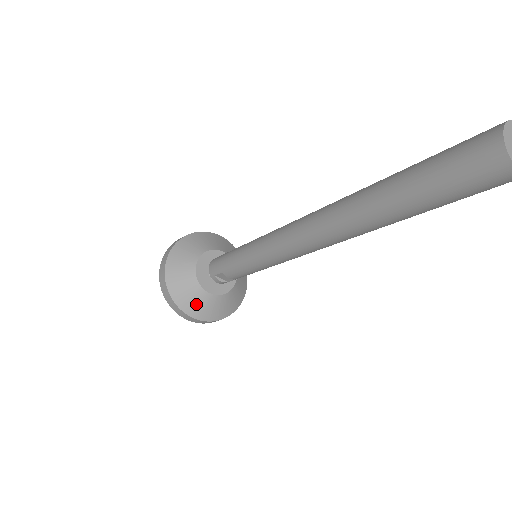
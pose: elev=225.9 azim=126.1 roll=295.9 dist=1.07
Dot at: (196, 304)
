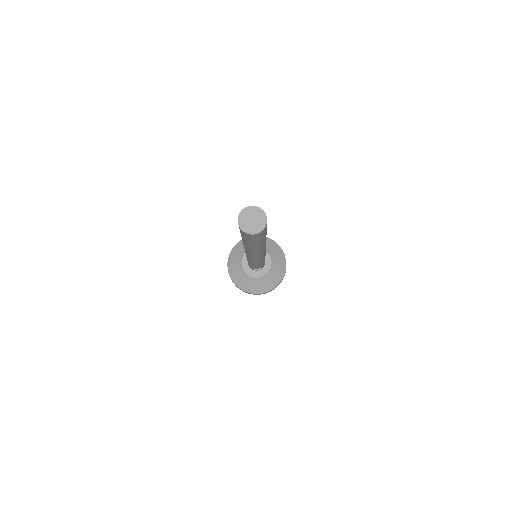
Dot at: (255, 286)
